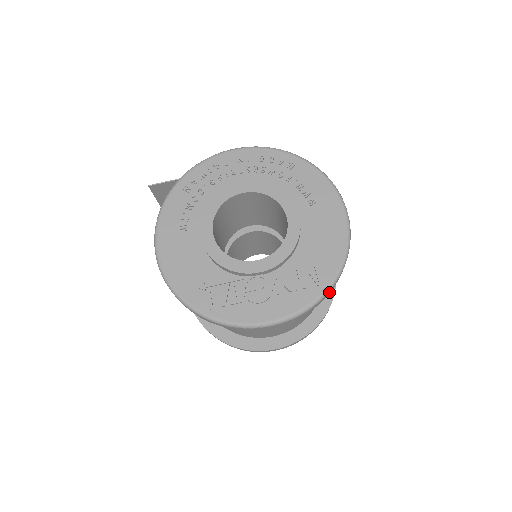
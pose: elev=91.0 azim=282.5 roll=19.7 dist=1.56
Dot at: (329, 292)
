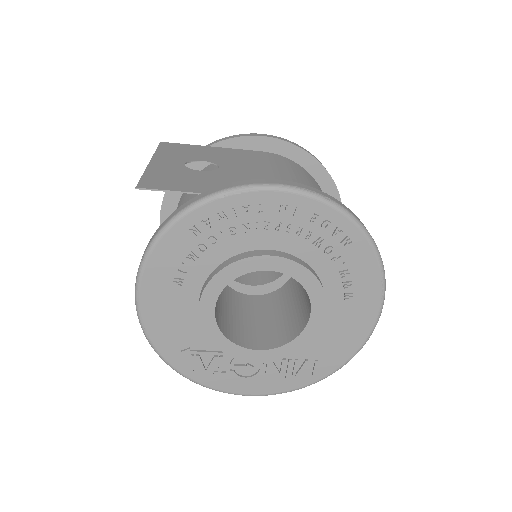
Dot at: occluded
